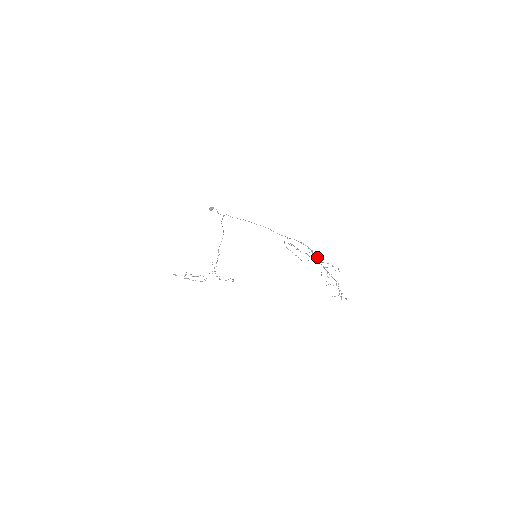
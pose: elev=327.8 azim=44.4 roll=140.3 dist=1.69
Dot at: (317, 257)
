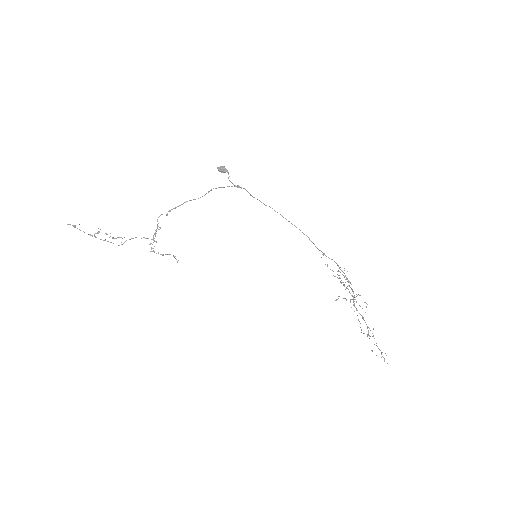
Dot at: occluded
